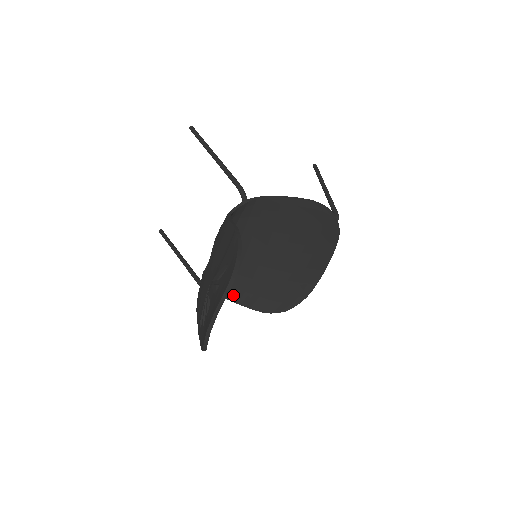
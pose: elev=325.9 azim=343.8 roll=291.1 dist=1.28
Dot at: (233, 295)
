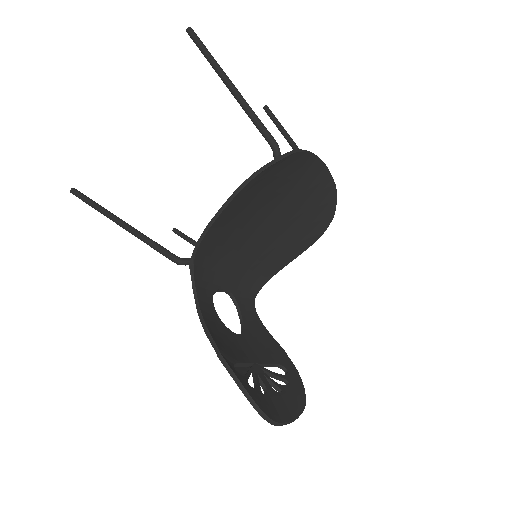
Dot at: (278, 266)
